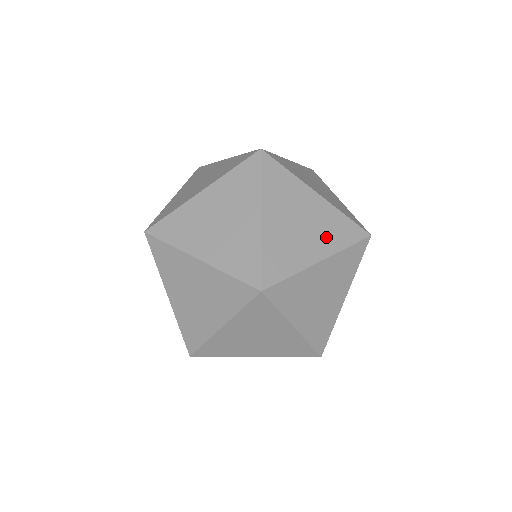
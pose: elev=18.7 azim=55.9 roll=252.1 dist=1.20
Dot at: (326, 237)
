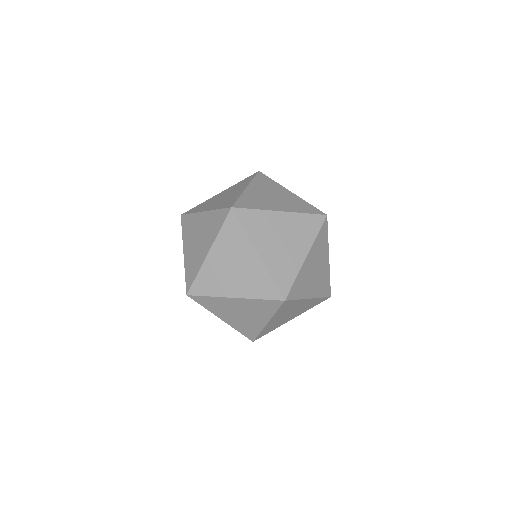
Dot at: occluded
